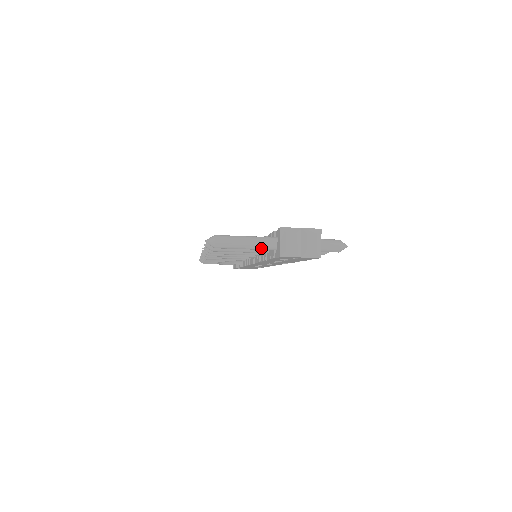
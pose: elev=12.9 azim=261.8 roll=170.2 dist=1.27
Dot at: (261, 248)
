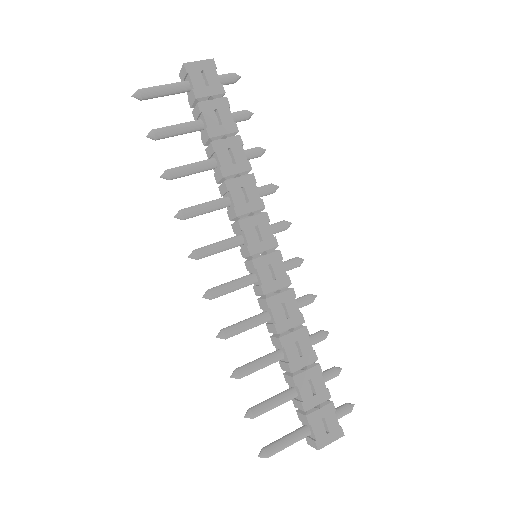
Dot at: occluded
